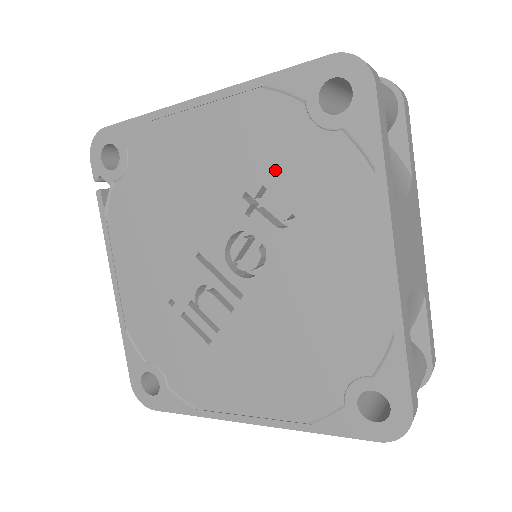
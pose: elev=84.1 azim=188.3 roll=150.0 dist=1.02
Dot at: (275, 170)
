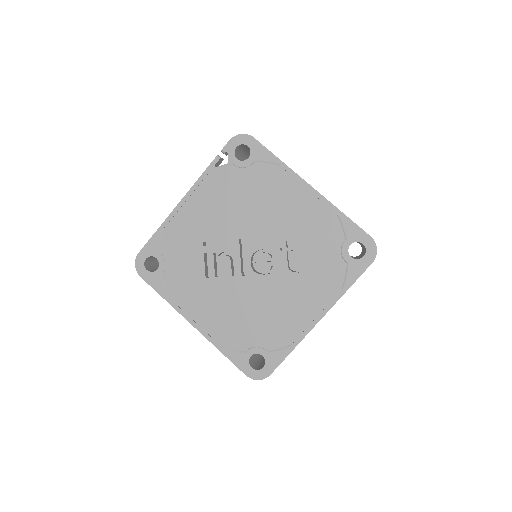
Dot at: (310, 247)
